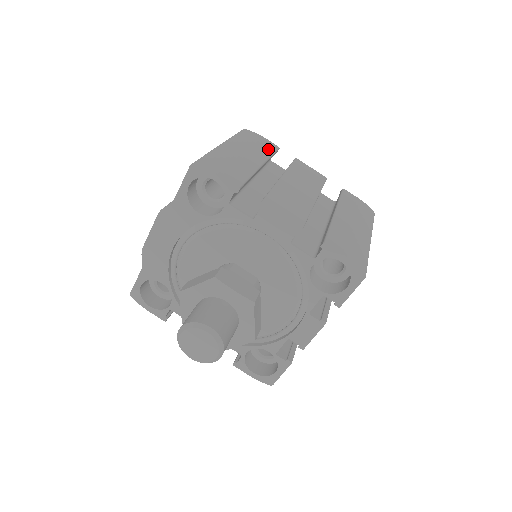
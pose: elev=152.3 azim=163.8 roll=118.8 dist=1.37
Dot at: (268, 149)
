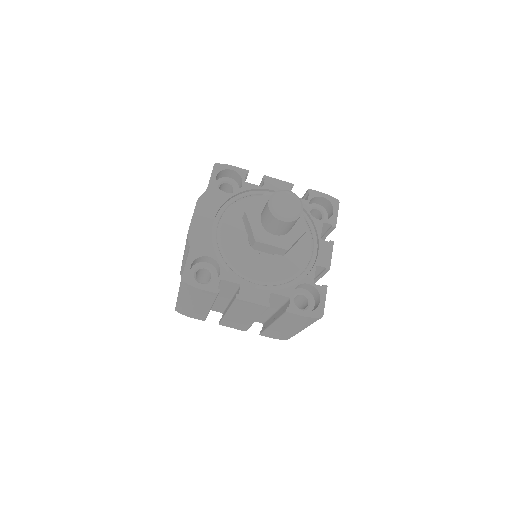
Dot at: occluded
